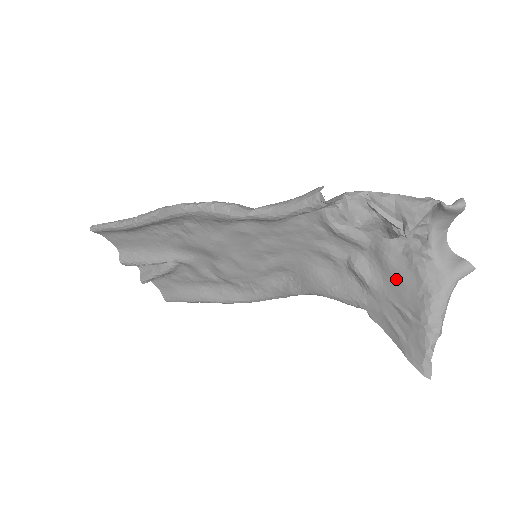
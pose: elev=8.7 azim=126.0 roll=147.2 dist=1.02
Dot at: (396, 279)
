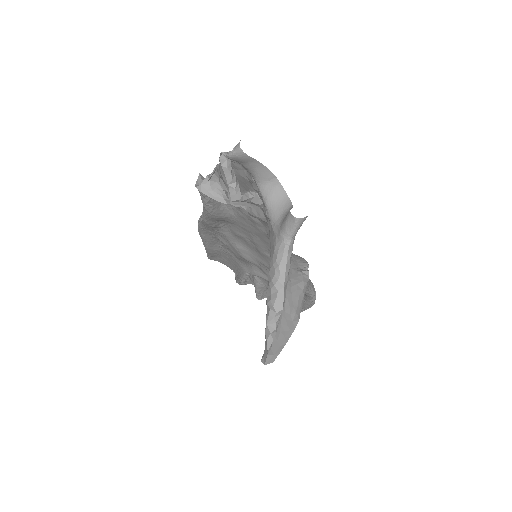
Dot at: occluded
